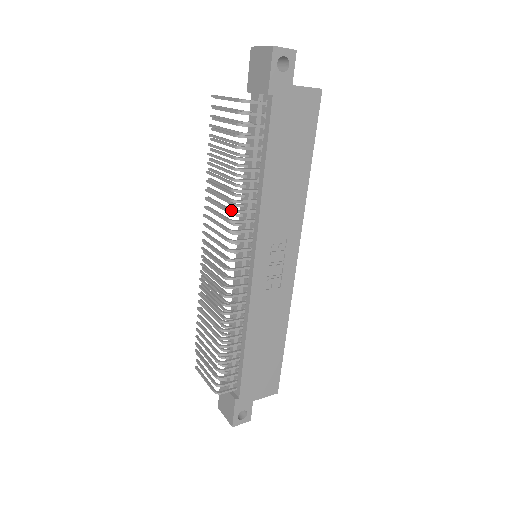
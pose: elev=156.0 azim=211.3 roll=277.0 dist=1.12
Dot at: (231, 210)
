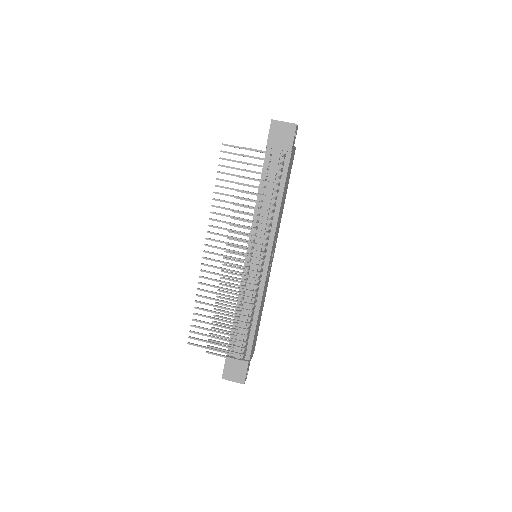
Dot at: (267, 225)
